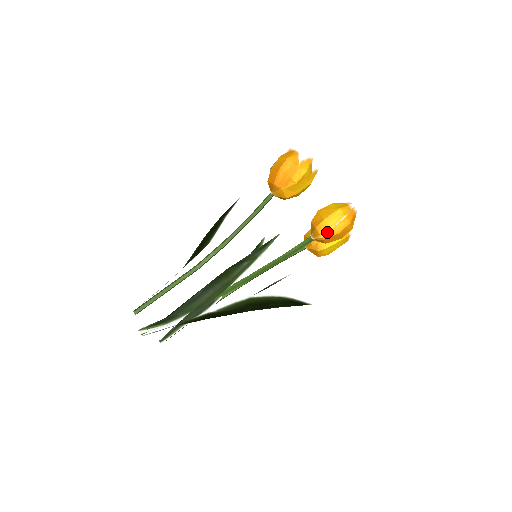
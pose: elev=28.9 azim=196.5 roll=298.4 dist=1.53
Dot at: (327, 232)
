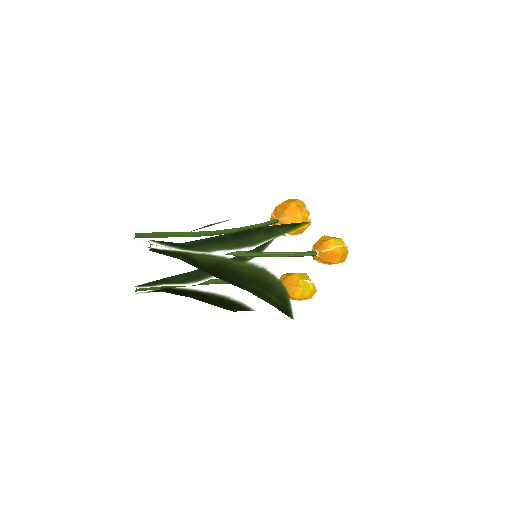
Dot at: (333, 249)
